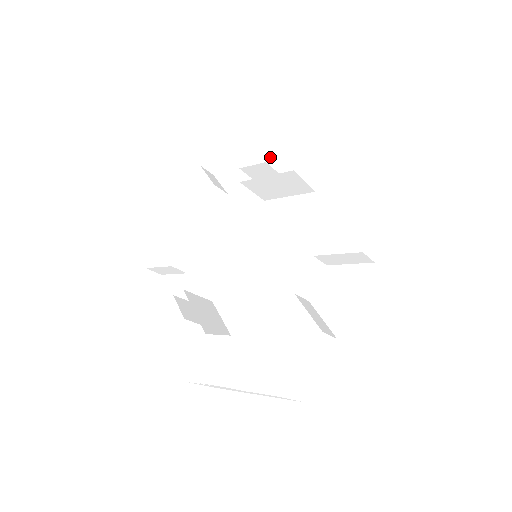
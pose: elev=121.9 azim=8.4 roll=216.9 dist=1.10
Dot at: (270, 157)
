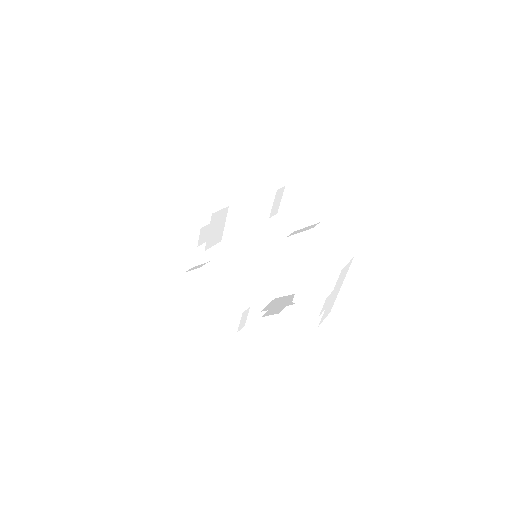
Dot at: (272, 212)
